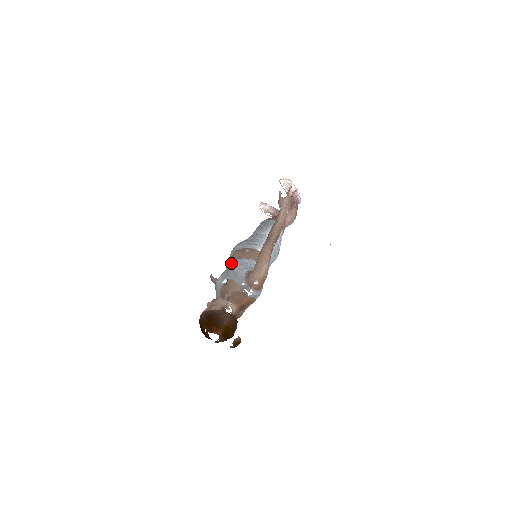
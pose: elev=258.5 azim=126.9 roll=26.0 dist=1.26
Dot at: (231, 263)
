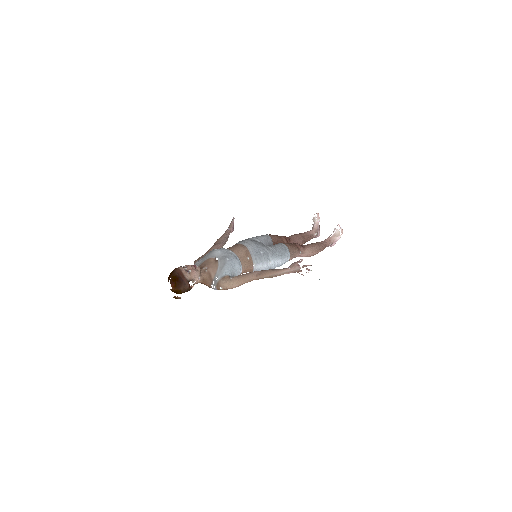
Dot at: (232, 255)
